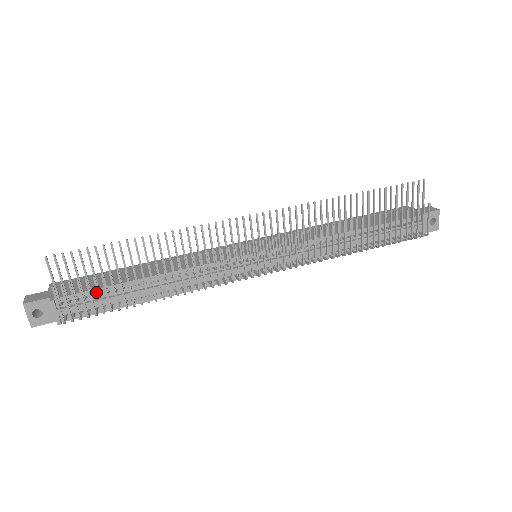
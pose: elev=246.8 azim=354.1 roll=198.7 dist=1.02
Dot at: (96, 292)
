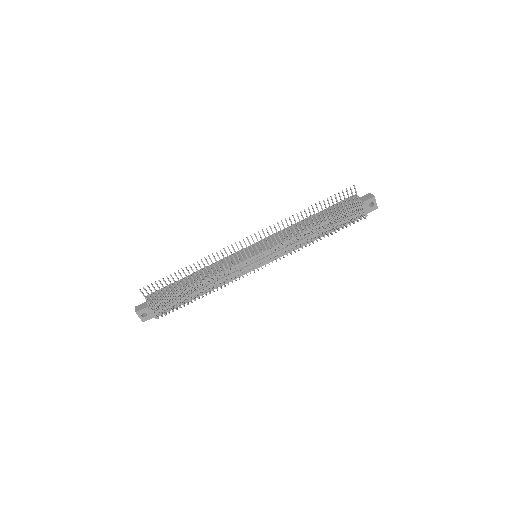
Dot at: occluded
